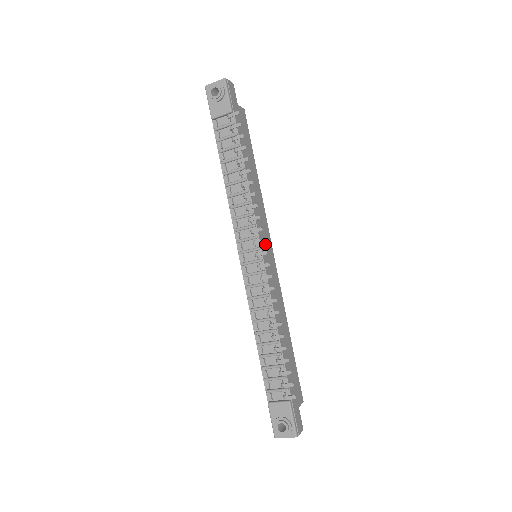
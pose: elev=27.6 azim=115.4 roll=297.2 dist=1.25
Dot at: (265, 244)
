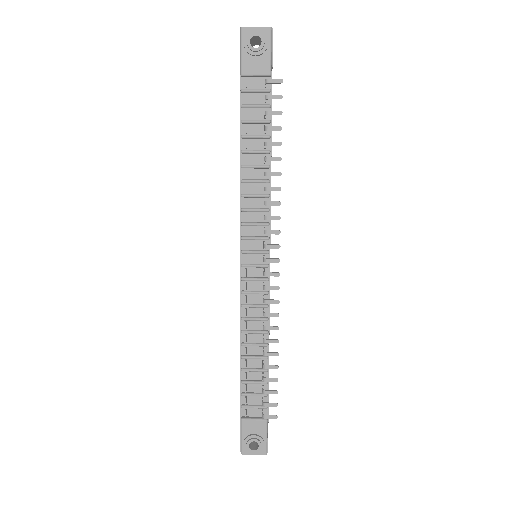
Dot at: occluded
